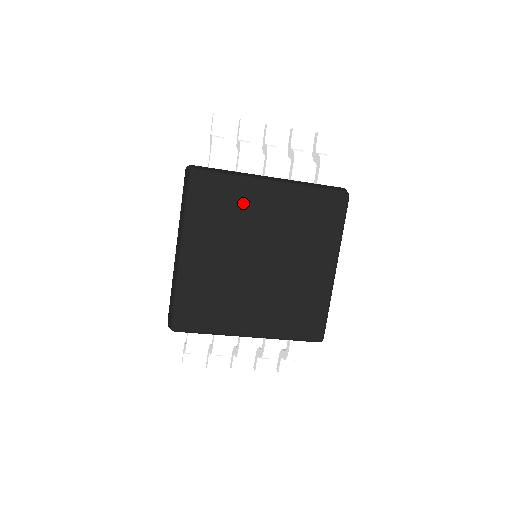
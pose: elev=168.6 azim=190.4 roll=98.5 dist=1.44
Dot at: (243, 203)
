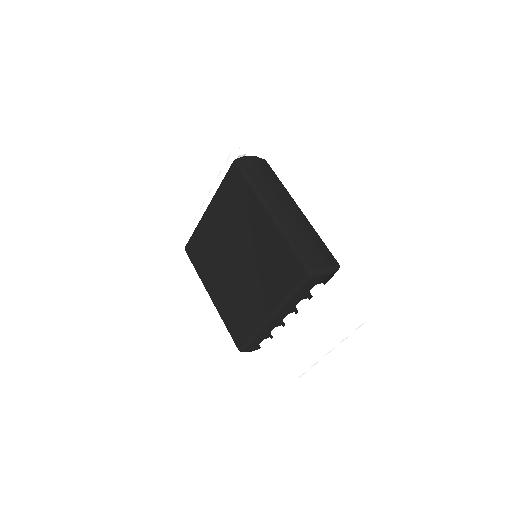
Dot at: (206, 237)
